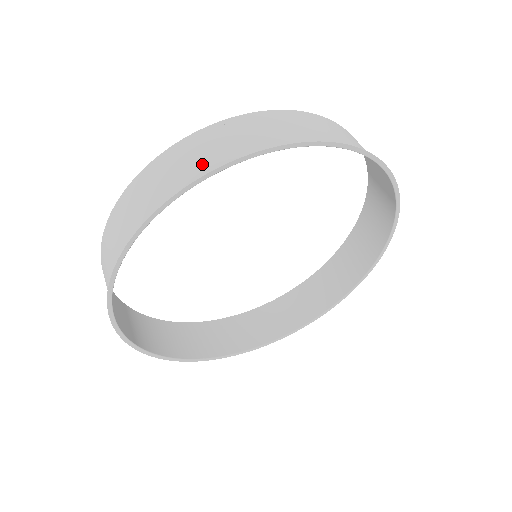
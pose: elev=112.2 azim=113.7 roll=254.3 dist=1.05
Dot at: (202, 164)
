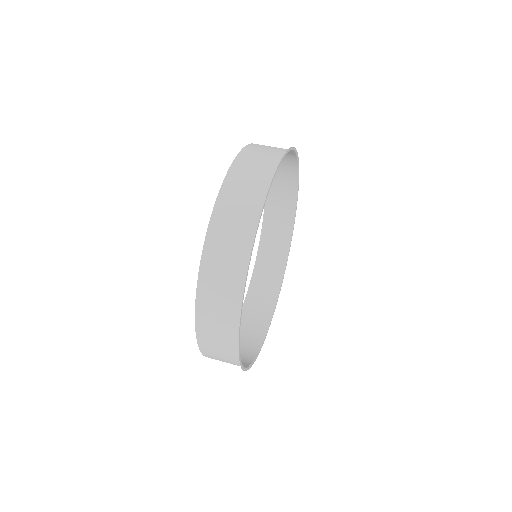
Dot at: (273, 153)
